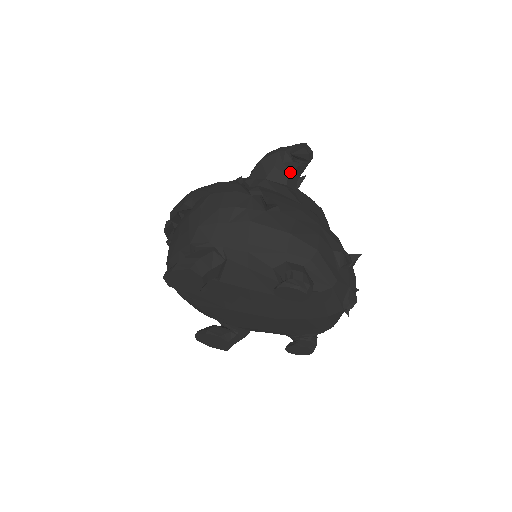
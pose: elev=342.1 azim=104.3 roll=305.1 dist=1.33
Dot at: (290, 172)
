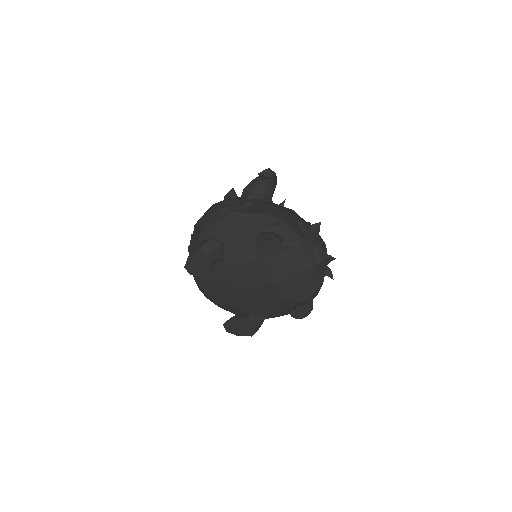
Dot at: (264, 190)
